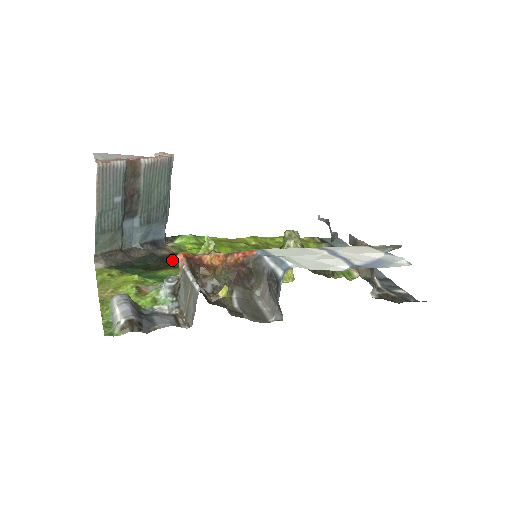
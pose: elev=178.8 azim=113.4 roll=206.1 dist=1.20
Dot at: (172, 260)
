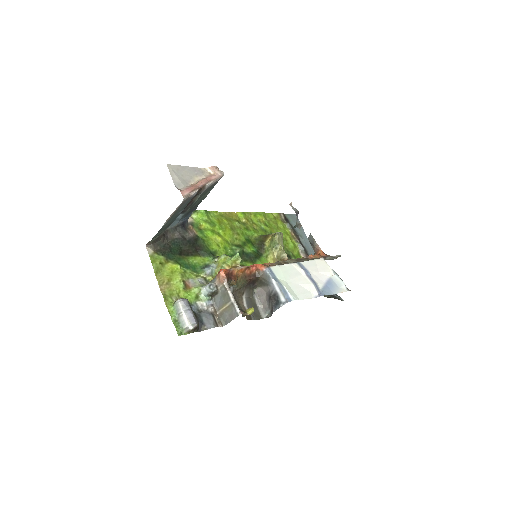
Dot at: (197, 245)
